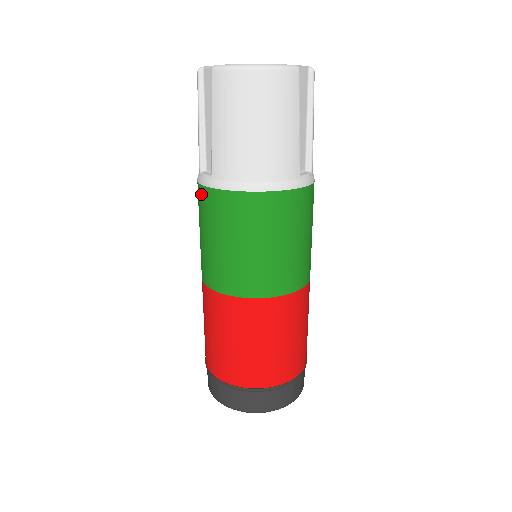
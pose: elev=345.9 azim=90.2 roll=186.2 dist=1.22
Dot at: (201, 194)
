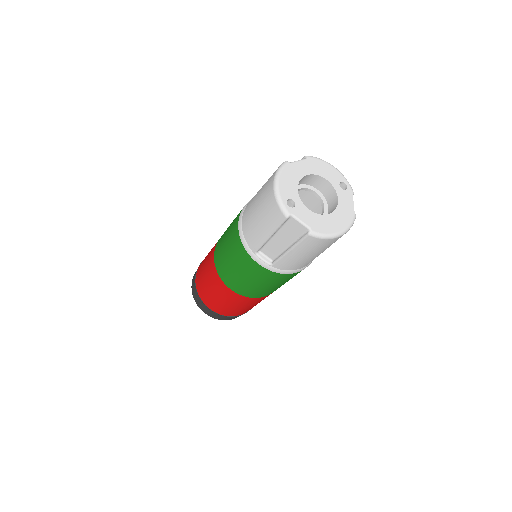
Dot at: (254, 265)
